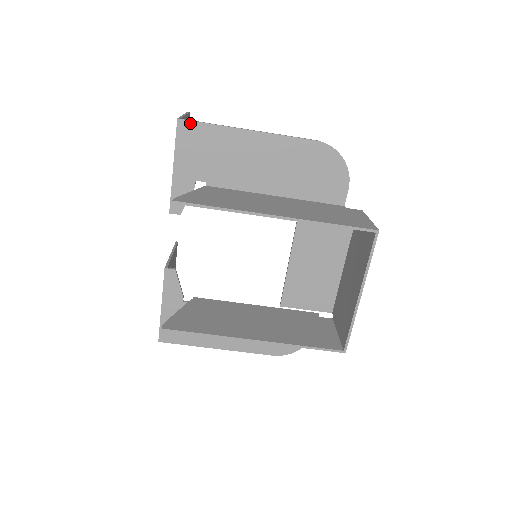
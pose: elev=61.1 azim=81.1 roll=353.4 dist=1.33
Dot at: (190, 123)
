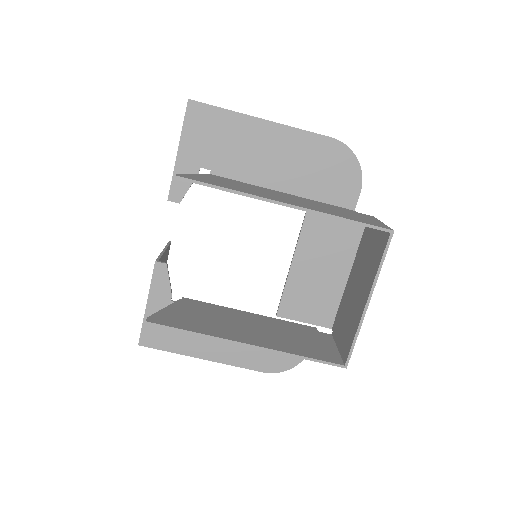
Dot at: (201, 105)
